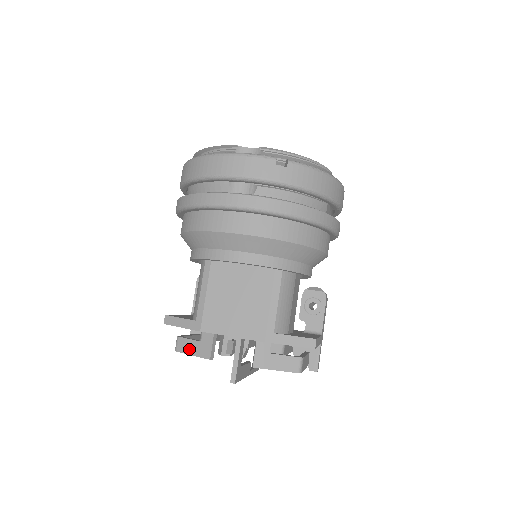
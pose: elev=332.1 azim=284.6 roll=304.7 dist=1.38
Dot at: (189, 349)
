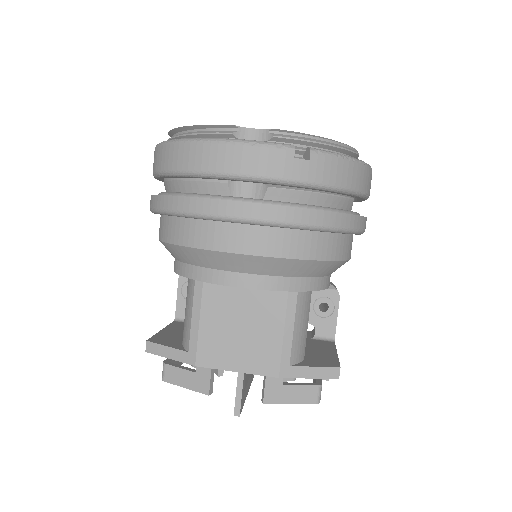
Dot at: (180, 380)
